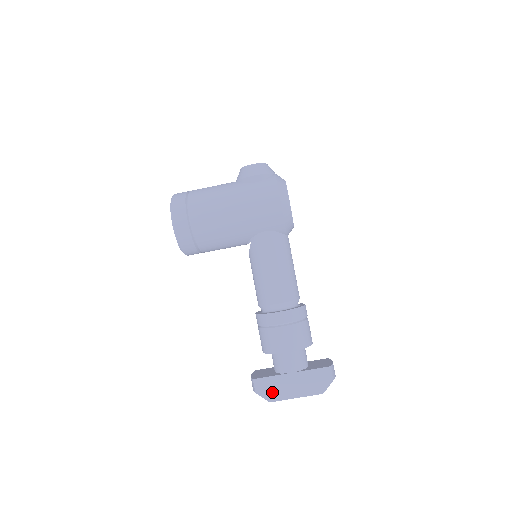
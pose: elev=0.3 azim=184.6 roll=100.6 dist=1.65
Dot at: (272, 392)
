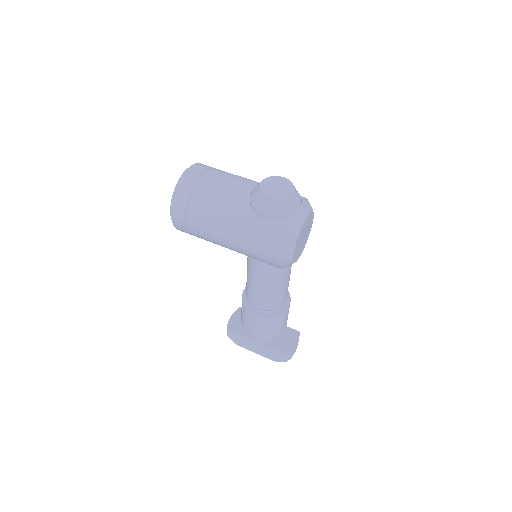
Dot at: (239, 342)
